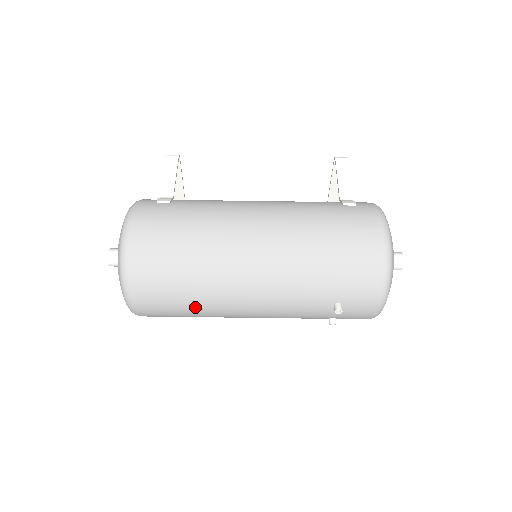
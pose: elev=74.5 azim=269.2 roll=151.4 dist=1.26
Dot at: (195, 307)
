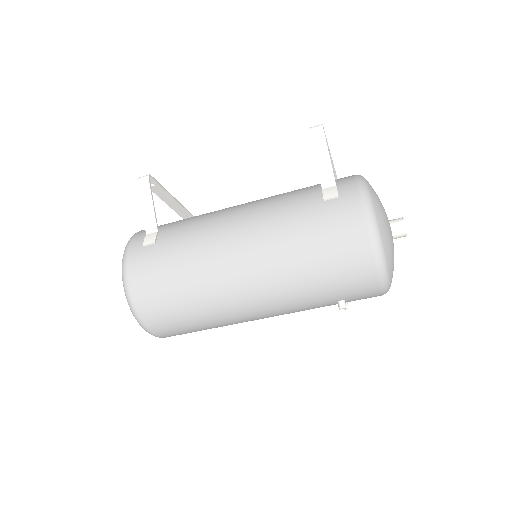
Dot at: (213, 327)
